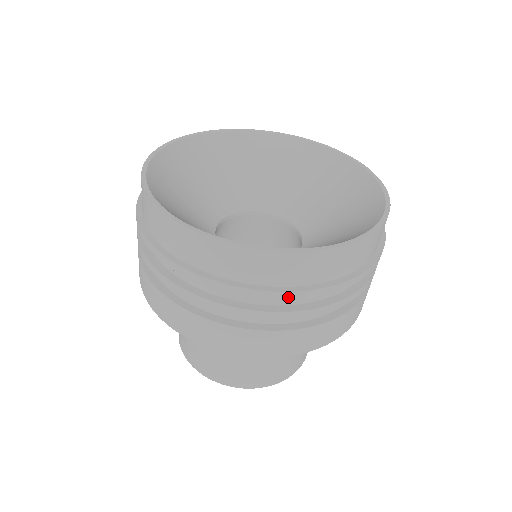
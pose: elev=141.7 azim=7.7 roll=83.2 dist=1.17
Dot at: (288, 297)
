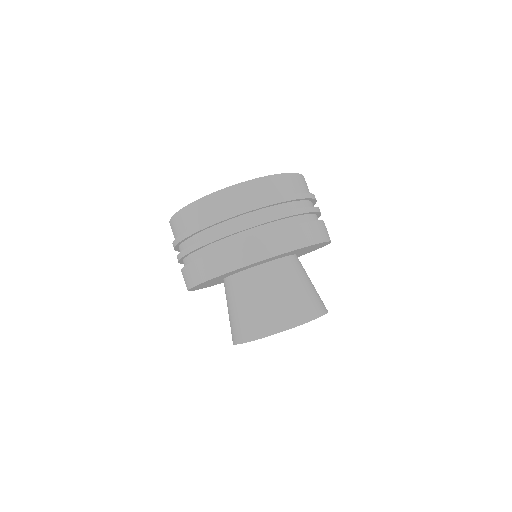
Dot at: (185, 237)
